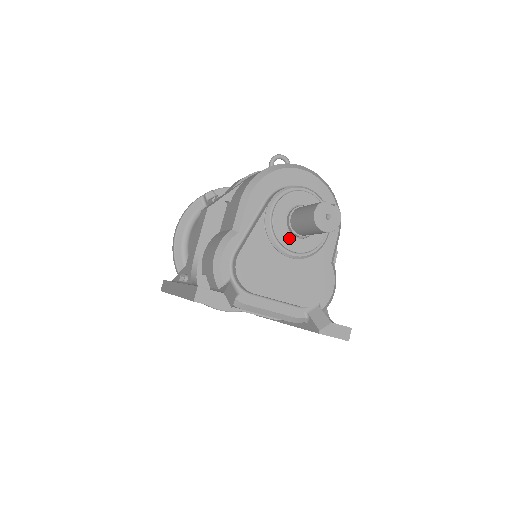
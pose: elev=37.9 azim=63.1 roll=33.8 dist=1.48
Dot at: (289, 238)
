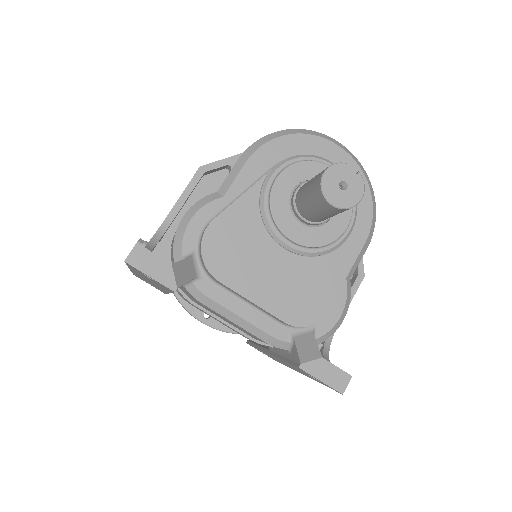
Dot at: (289, 220)
